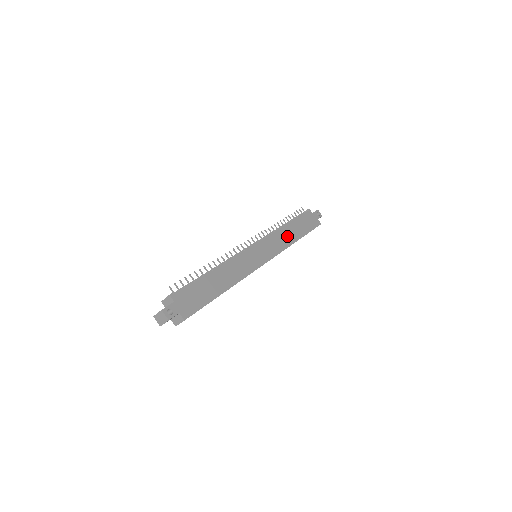
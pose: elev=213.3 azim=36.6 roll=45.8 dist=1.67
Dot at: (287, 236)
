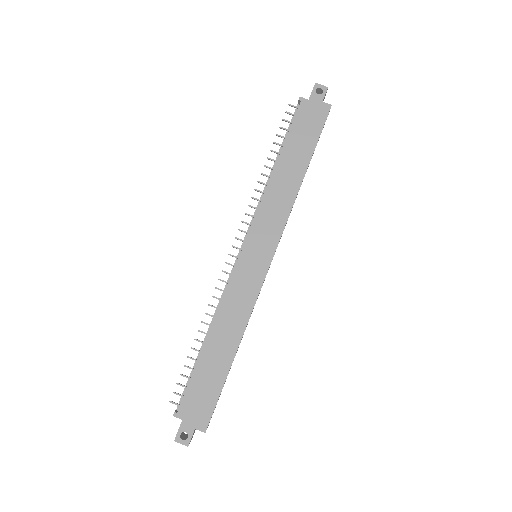
Dot at: (284, 186)
